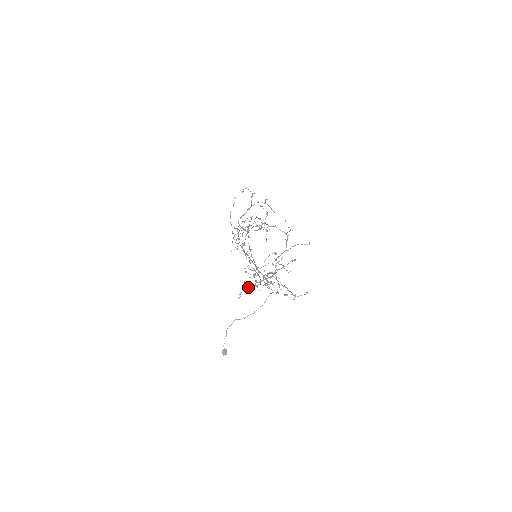
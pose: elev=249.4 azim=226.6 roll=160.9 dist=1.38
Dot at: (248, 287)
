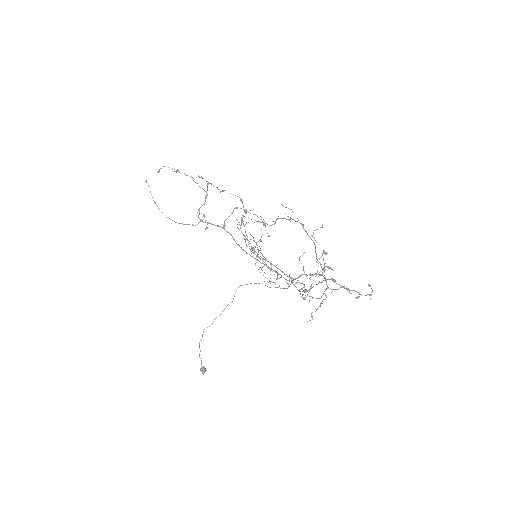
Dot at: (320, 305)
